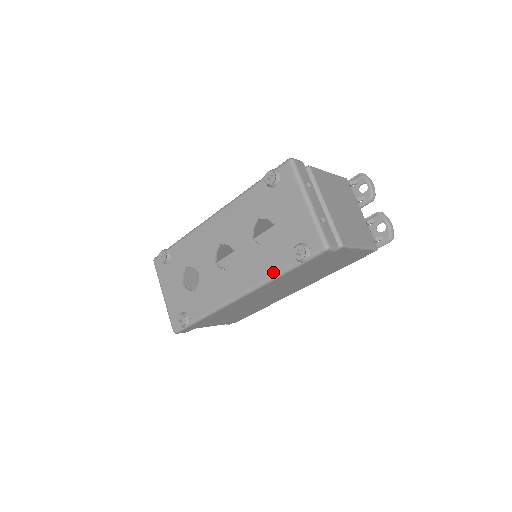
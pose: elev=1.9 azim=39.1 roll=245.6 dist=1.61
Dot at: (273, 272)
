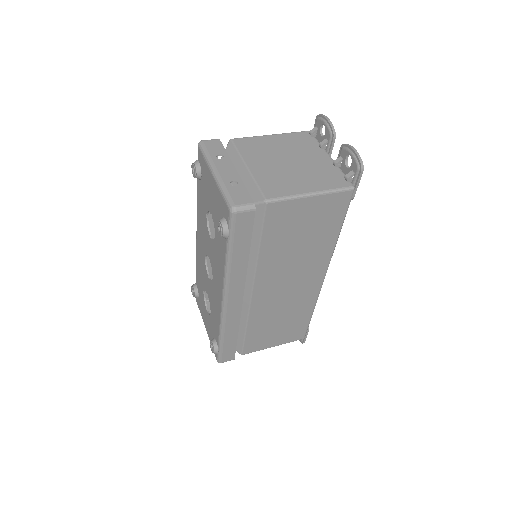
Dot at: (223, 262)
